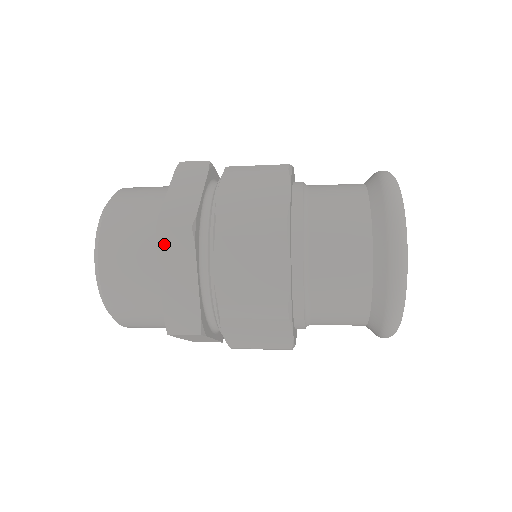
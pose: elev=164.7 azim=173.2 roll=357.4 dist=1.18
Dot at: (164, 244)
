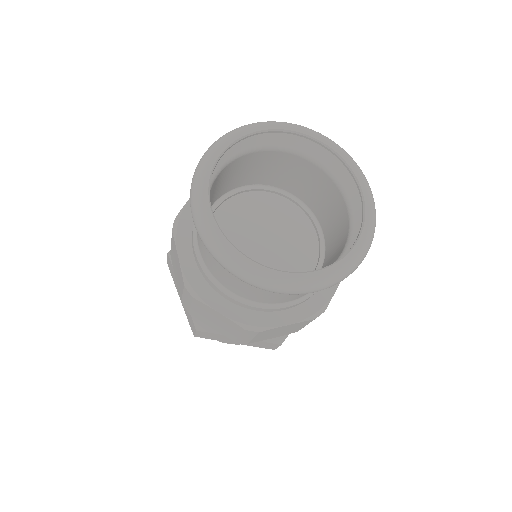
Dot at: (171, 271)
